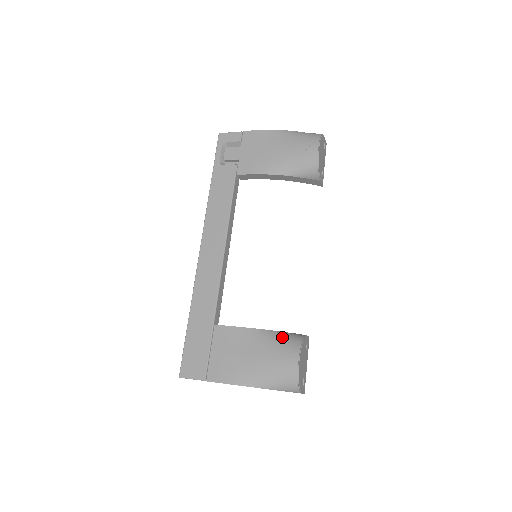
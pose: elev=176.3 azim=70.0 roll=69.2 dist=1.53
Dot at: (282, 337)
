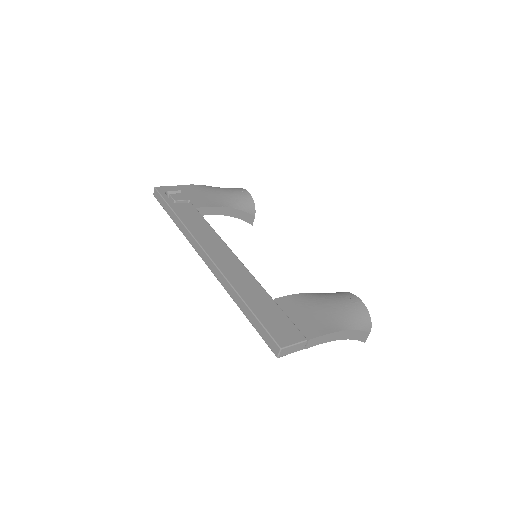
Dot at: (330, 293)
